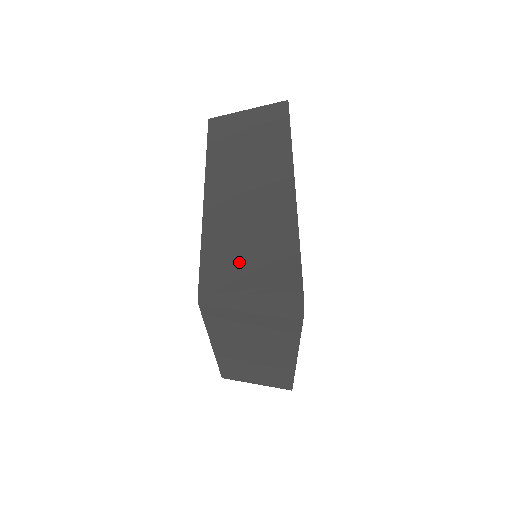
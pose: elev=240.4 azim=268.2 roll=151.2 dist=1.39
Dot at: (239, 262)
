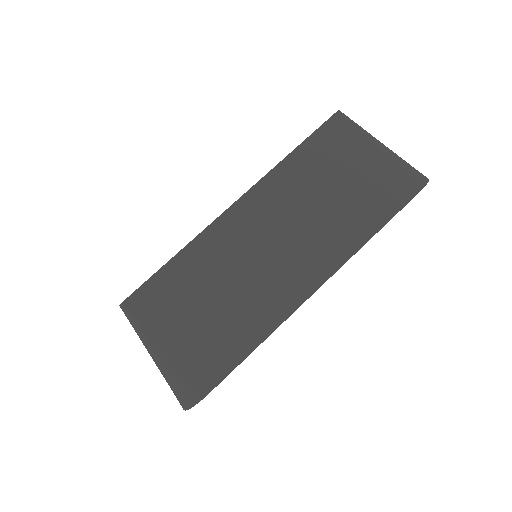
Dot at: (186, 311)
